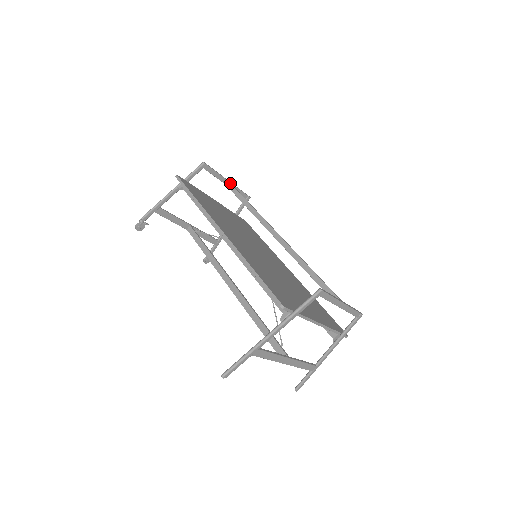
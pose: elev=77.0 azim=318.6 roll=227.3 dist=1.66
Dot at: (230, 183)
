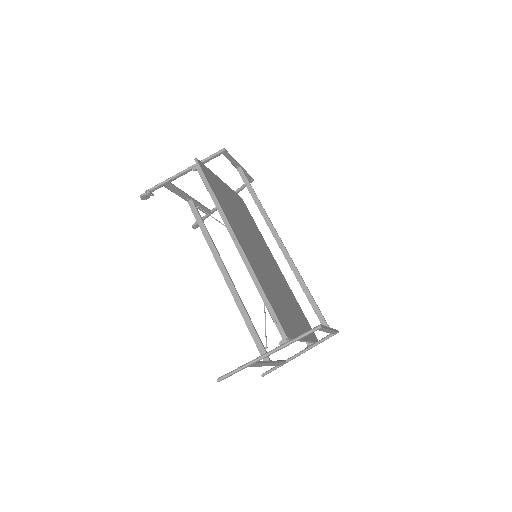
Dot at: occluded
